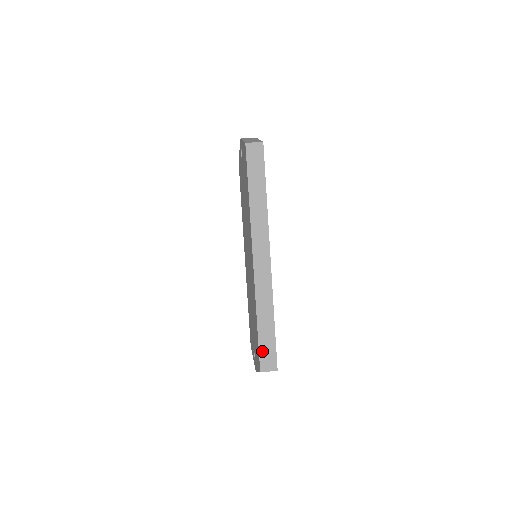
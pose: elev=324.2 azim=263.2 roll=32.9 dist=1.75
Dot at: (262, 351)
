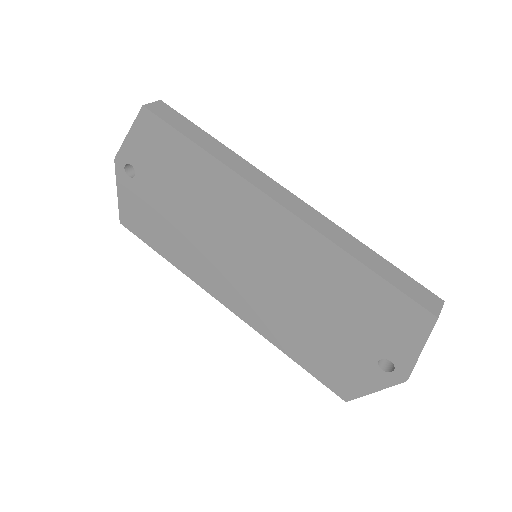
Dot at: (408, 292)
